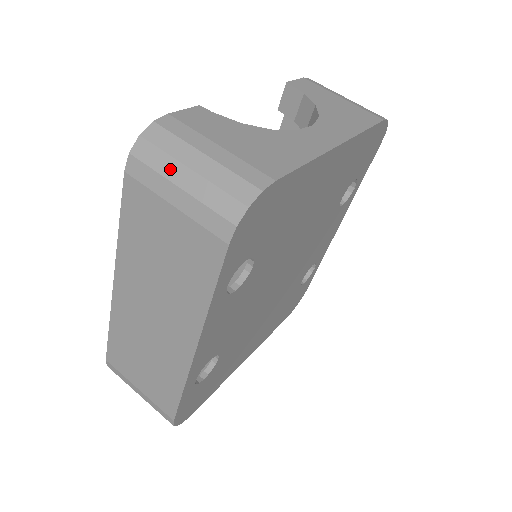
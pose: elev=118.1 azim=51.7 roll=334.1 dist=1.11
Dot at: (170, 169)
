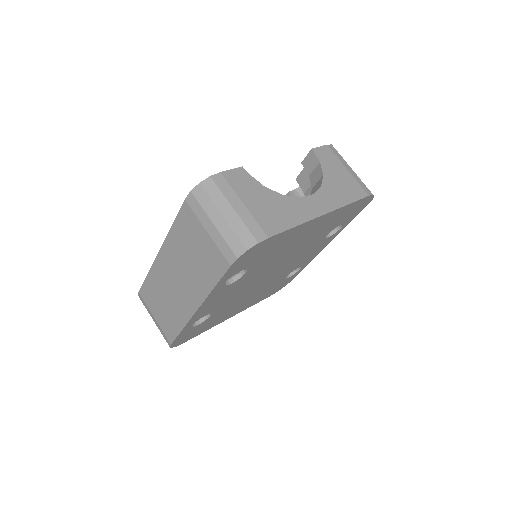
Dot at: (211, 211)
